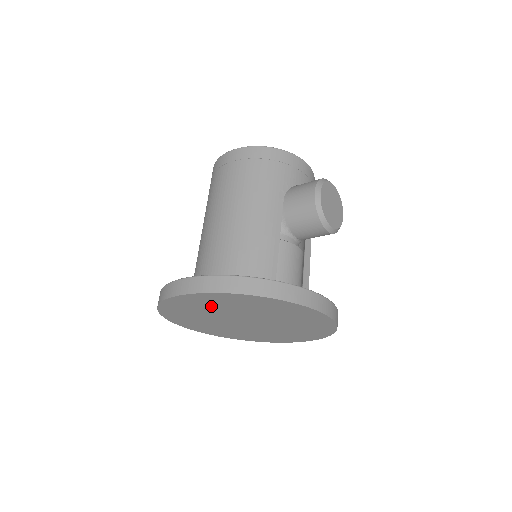
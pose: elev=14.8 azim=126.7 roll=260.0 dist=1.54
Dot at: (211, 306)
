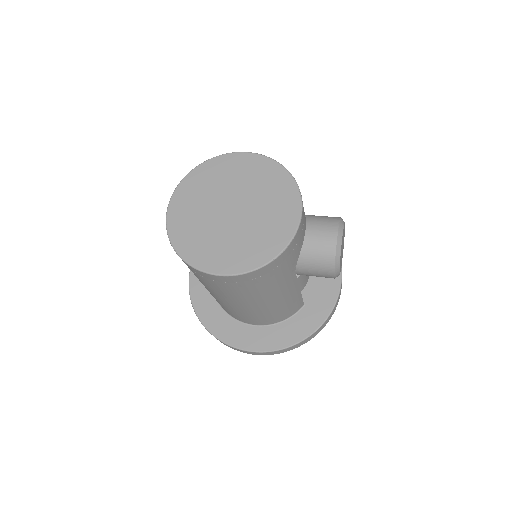
Dot at: occluded
